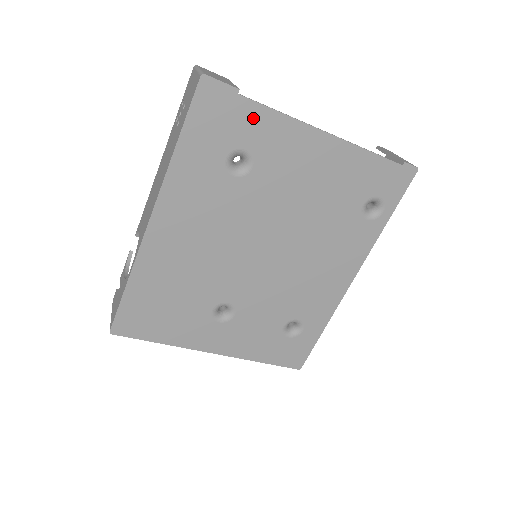
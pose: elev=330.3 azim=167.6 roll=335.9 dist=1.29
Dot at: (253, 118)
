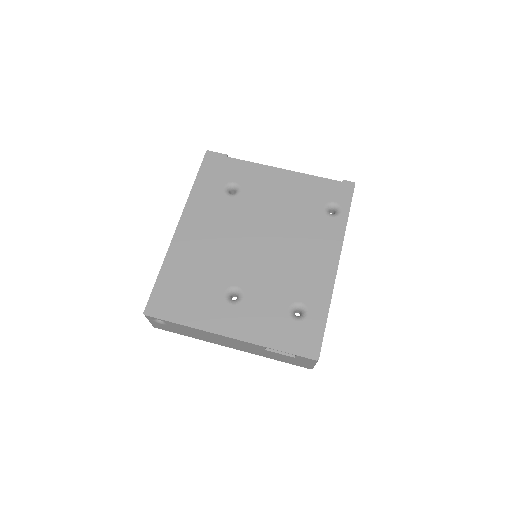
Dot at: (237, 166)
